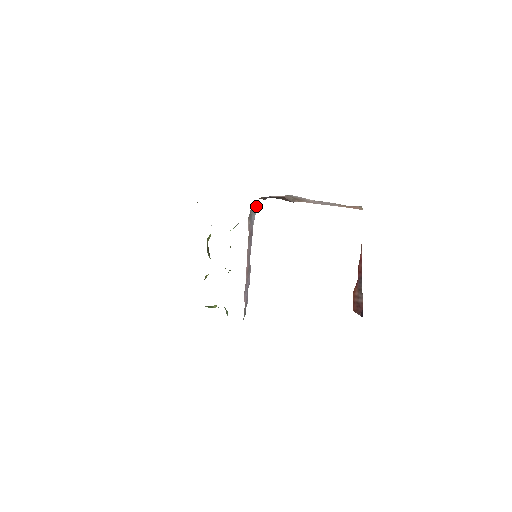
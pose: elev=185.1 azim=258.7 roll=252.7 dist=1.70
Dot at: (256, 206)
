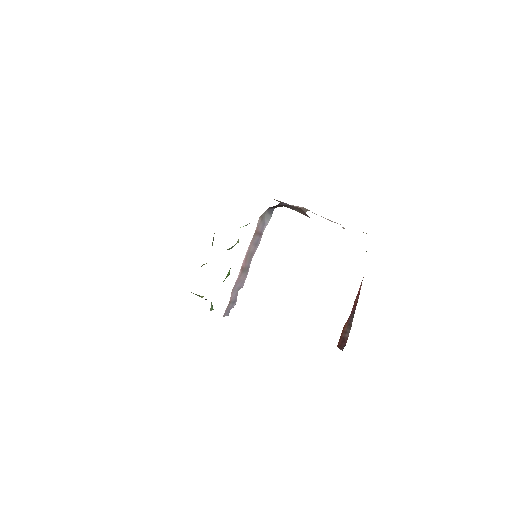
Dot at: occluded
